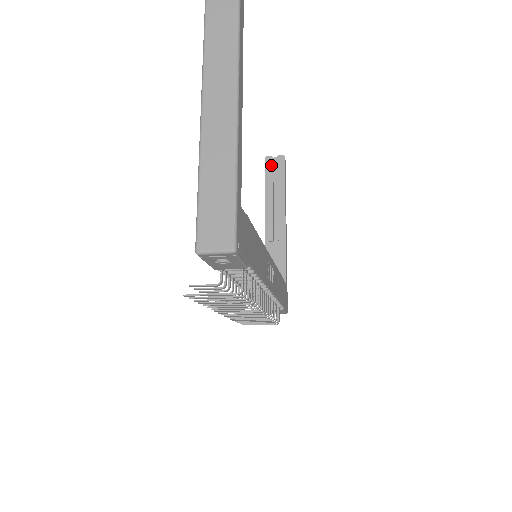
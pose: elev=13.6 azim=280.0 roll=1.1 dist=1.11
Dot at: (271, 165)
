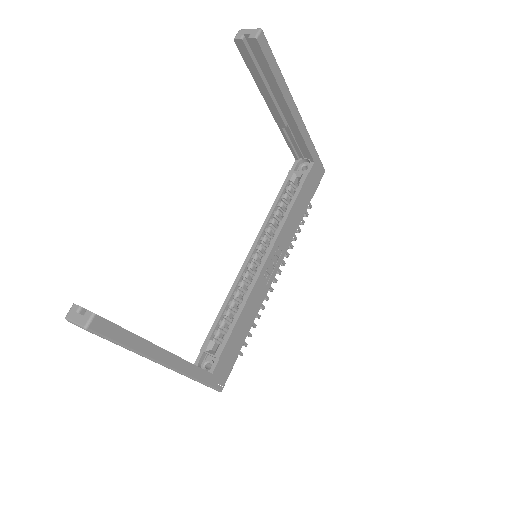
Dot at: (245, 51)
